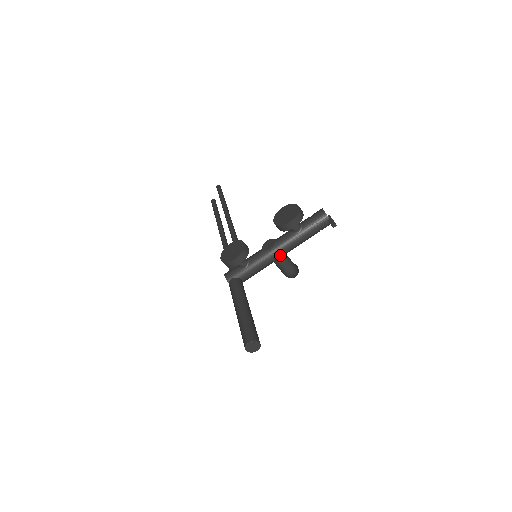
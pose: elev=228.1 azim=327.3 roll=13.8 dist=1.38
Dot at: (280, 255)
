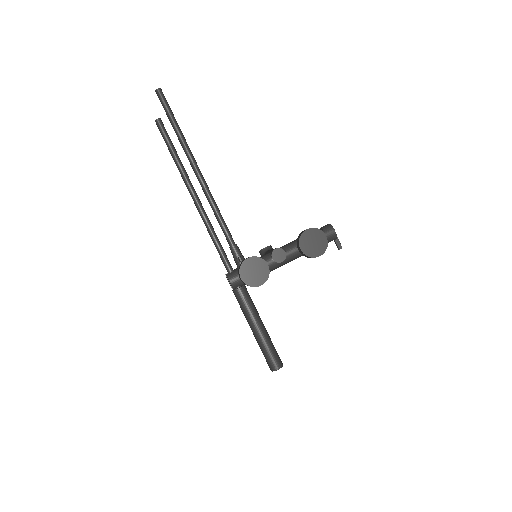
Dot at: (284, 264)
